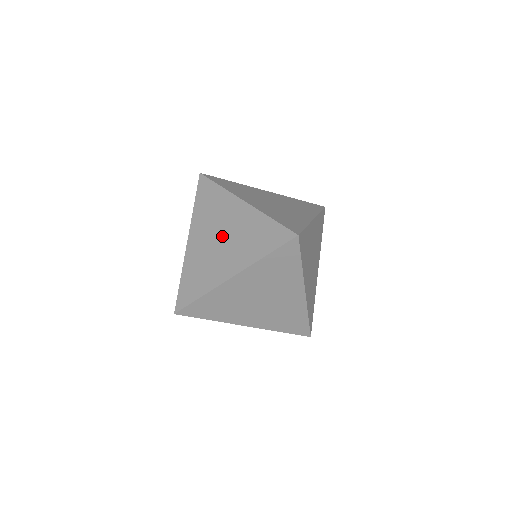
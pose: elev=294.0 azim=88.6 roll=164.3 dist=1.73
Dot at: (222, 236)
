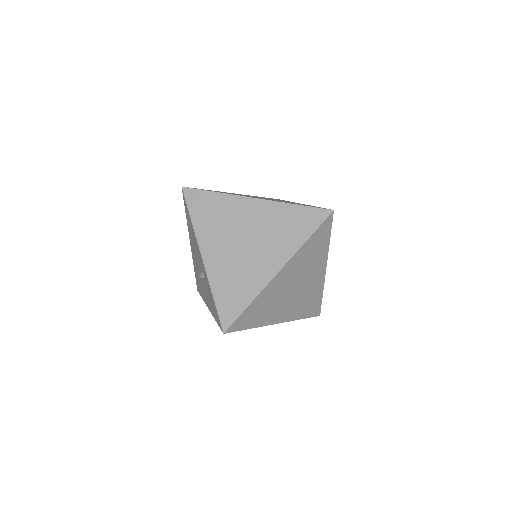
Dot at: (246, 238)
